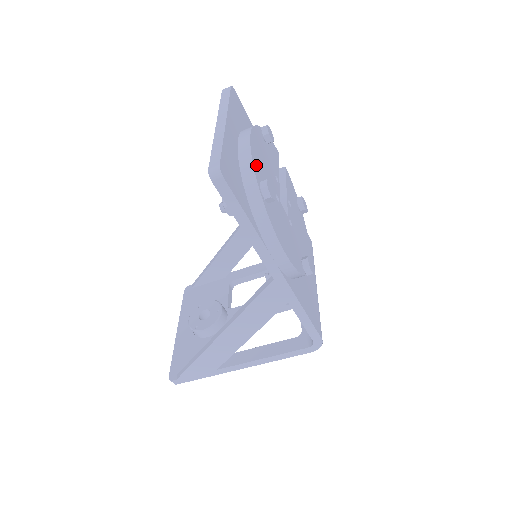
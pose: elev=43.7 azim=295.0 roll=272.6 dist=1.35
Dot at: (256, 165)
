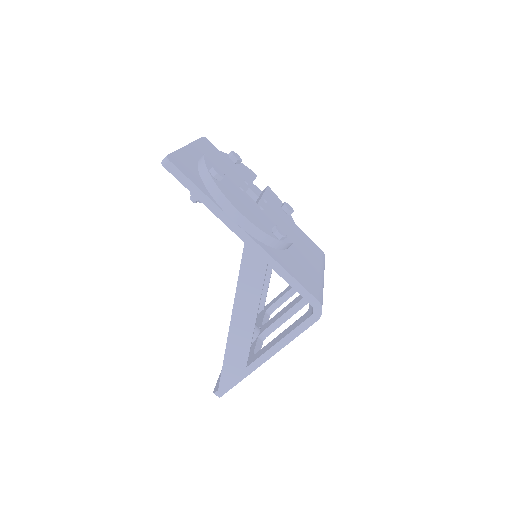
Dot at: (210, 163)
